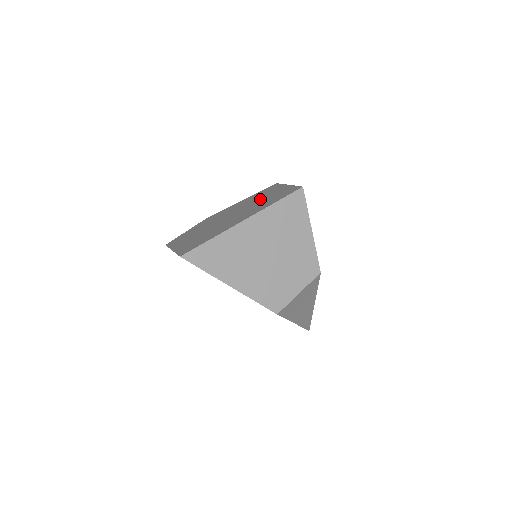
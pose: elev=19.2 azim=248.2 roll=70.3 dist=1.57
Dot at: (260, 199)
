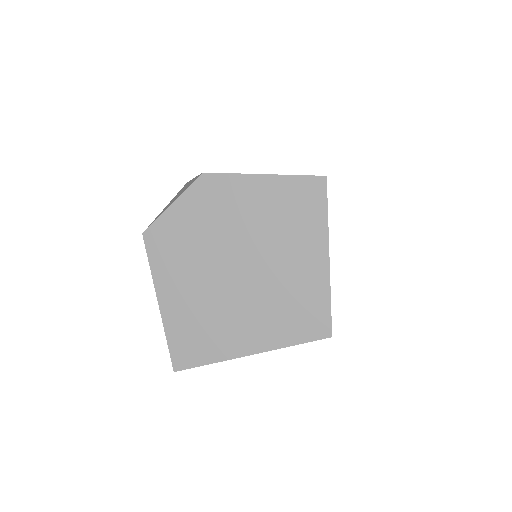
Dot at: (284, 265)
